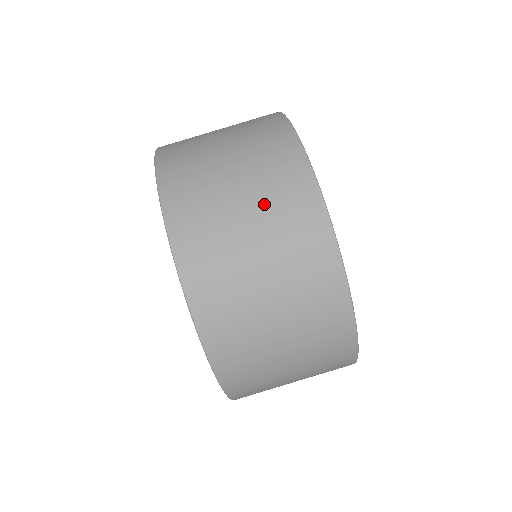
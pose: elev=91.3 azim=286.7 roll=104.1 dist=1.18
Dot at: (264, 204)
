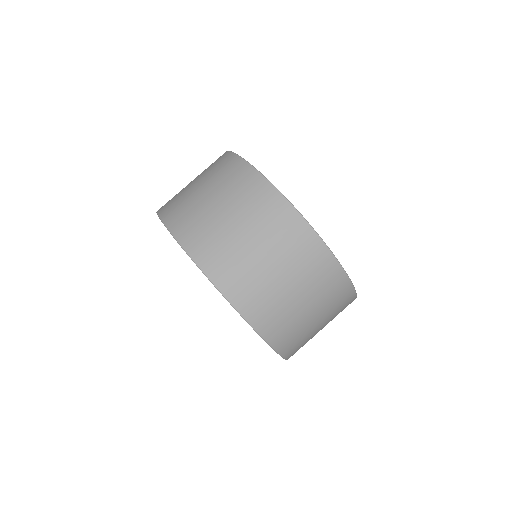
Dot at: (247, 215)
